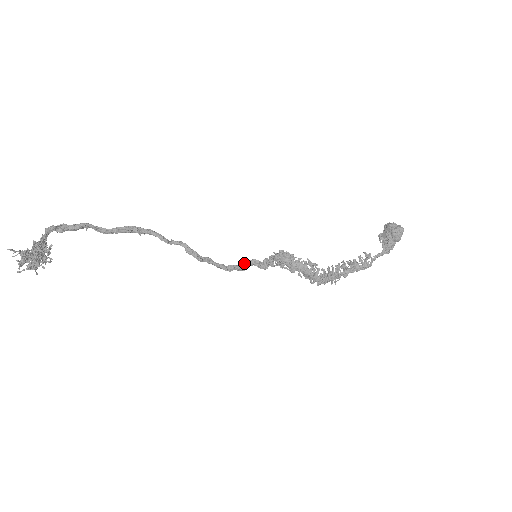
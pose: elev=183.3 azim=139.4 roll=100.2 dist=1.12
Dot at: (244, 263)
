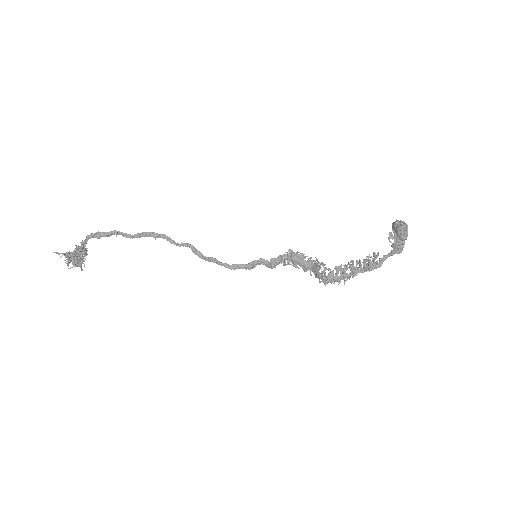
Dot at: (250, 262)
